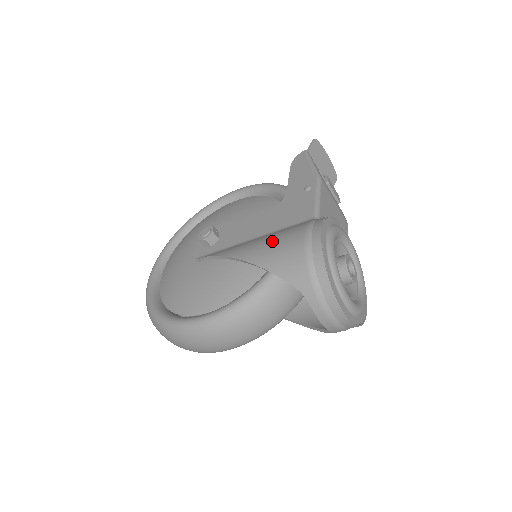
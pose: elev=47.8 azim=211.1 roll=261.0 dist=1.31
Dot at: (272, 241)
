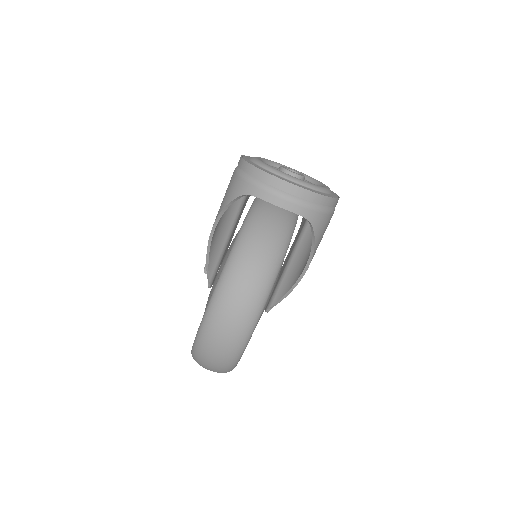
Dot at: occluded
